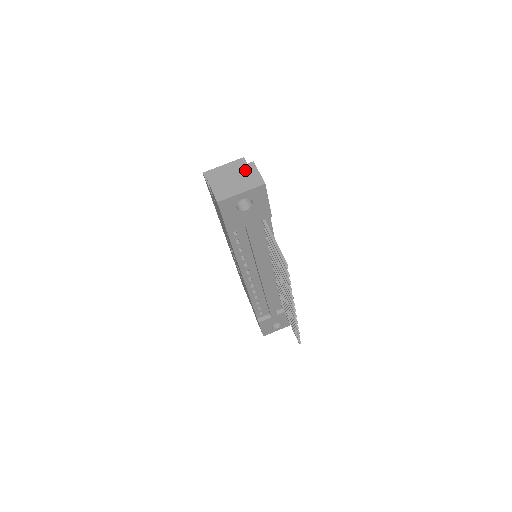
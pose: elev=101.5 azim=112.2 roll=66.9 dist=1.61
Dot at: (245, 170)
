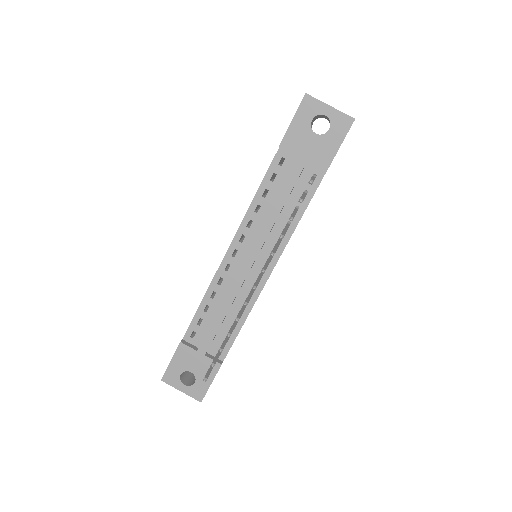
Dot at: occluded
